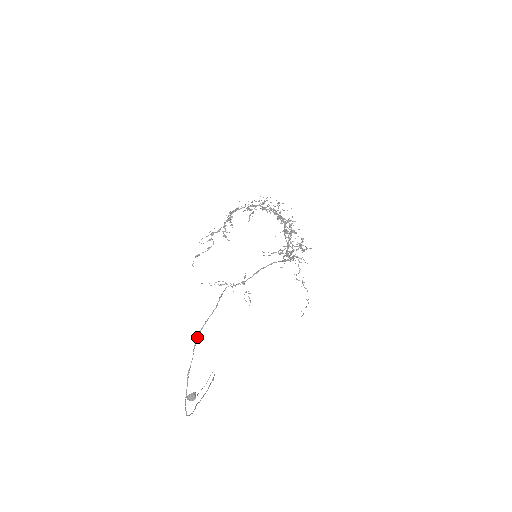
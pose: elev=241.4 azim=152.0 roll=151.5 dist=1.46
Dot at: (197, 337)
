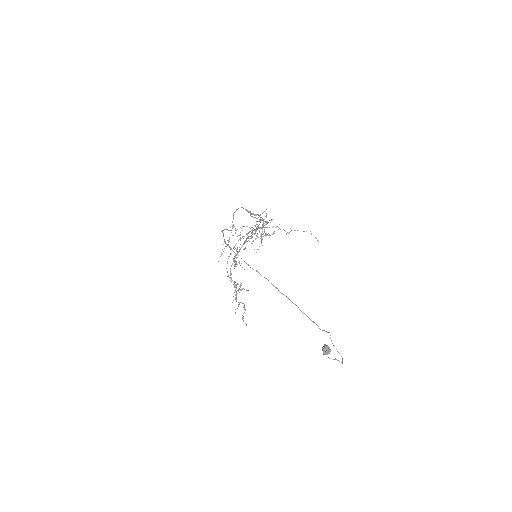
Dot at: occluded
